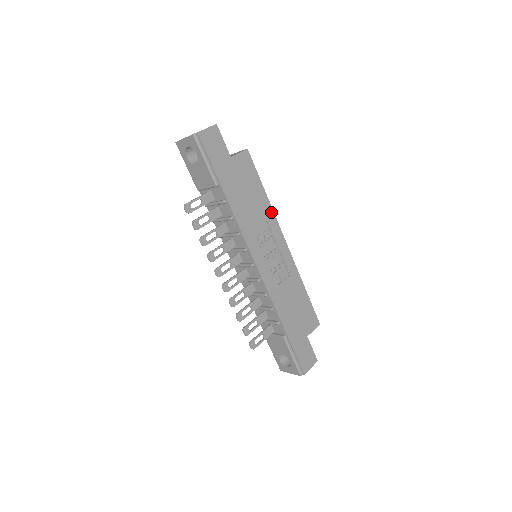
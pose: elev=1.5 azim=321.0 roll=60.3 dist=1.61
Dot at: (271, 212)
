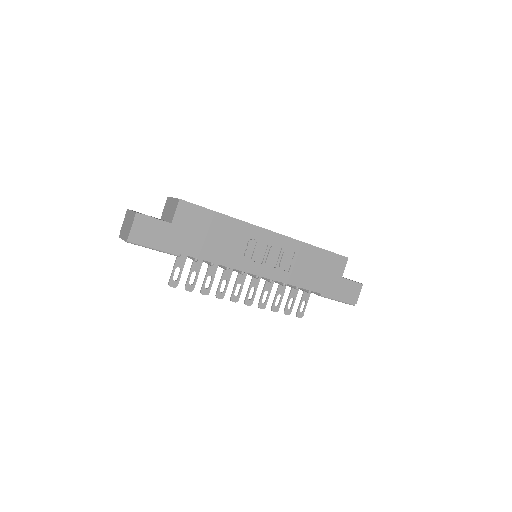
Dot at: (242, 224)
